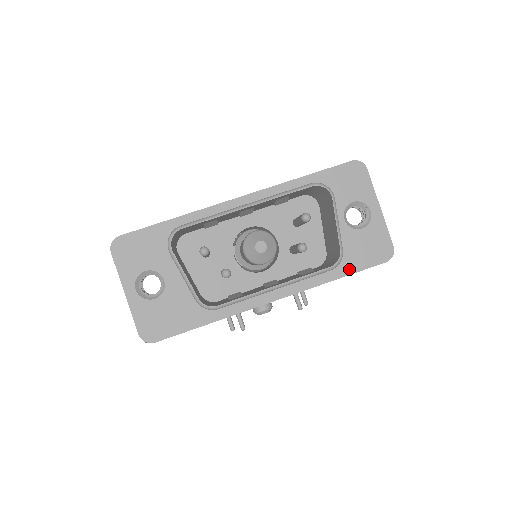
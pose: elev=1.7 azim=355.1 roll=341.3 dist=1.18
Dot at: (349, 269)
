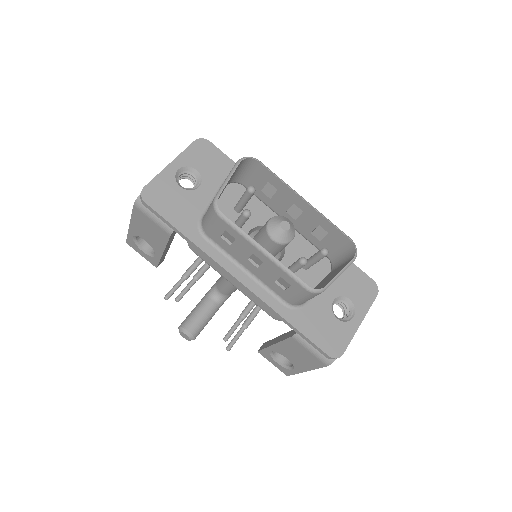
Dot at: (303, 328)
